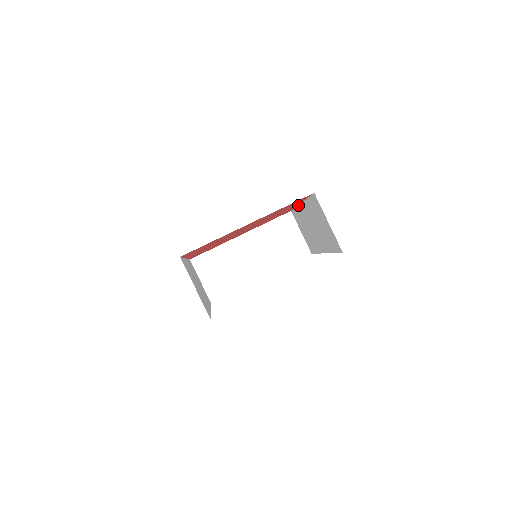
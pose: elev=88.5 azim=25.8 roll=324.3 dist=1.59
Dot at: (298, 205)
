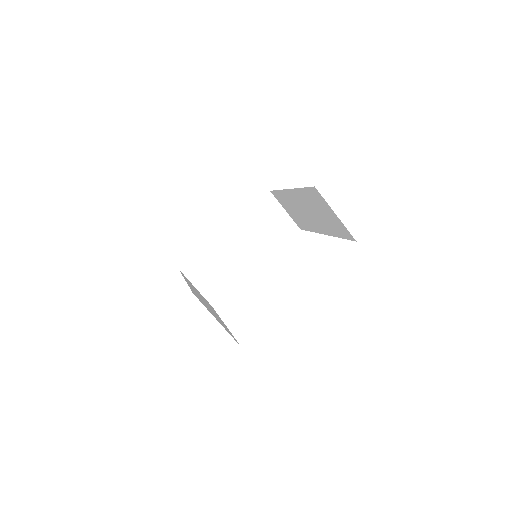
Dot at: (283, 189)
